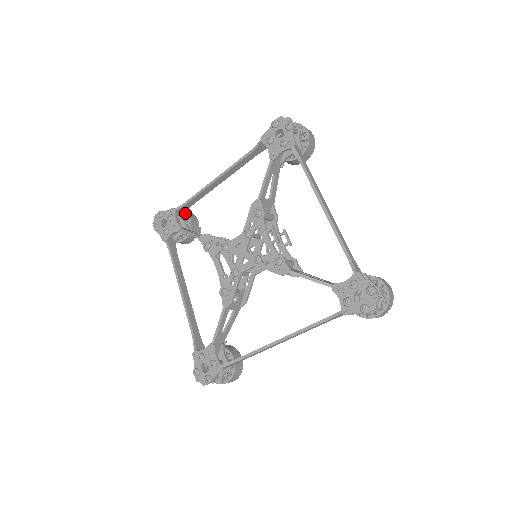
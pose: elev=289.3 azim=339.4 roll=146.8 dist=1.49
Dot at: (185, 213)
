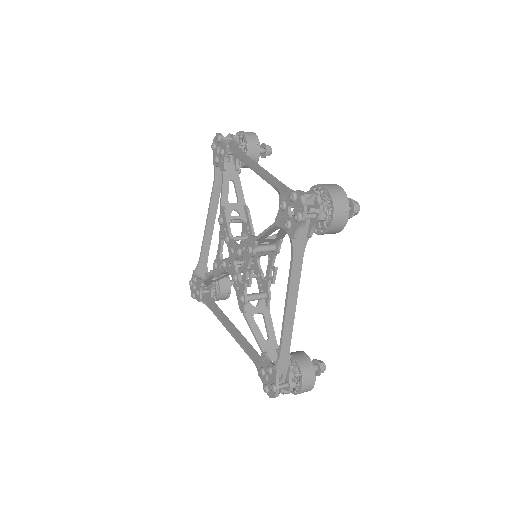
Dot at: (246, 145)
